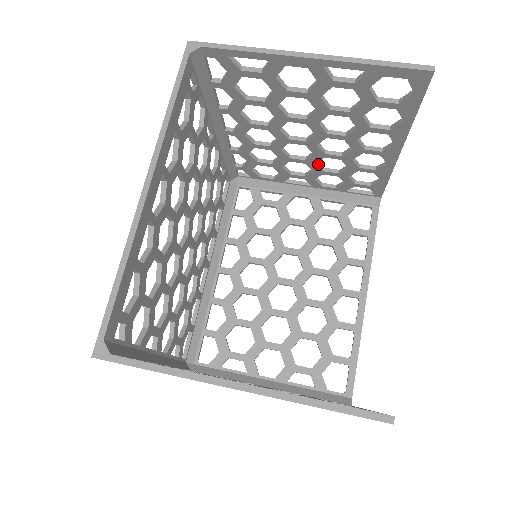
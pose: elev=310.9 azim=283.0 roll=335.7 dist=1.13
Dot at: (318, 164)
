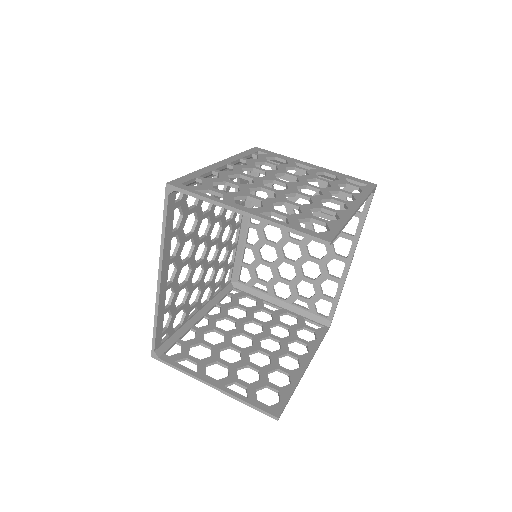
Dot at: (309, 180)
